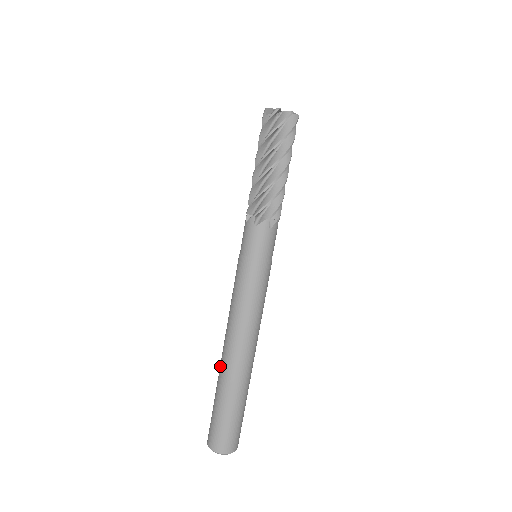
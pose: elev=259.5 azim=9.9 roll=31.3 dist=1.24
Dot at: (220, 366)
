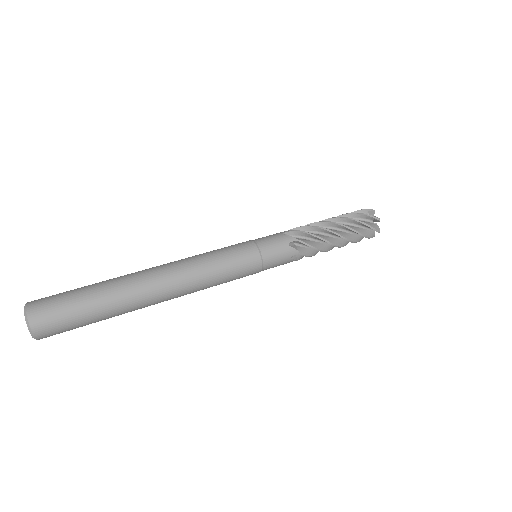
Dot at: occluded
